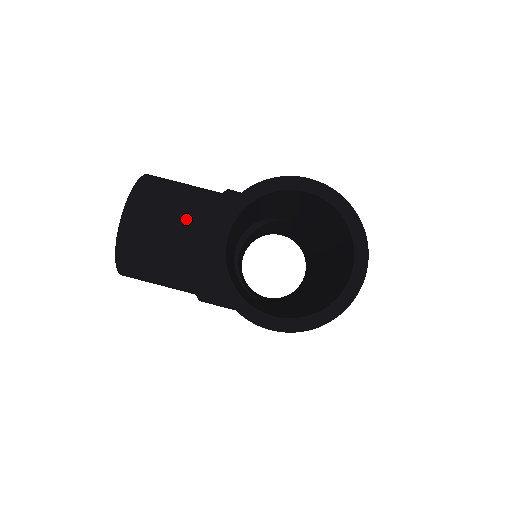
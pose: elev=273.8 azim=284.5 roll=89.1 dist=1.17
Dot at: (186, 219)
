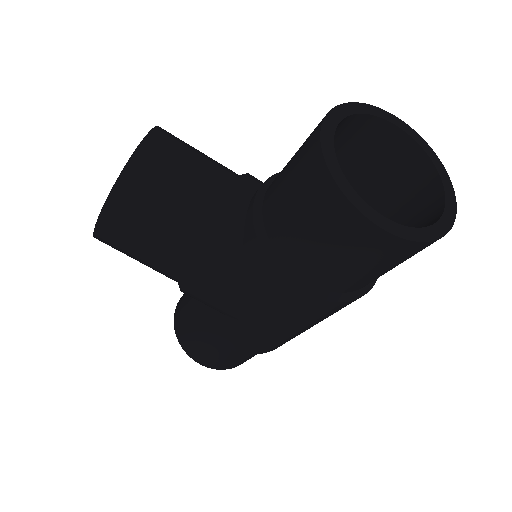
Dot at: (215, 171)
